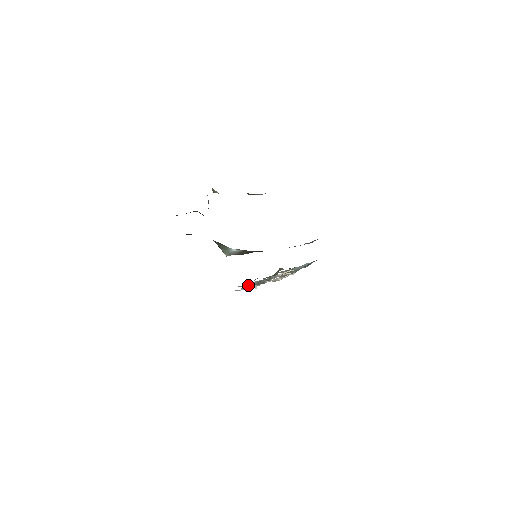
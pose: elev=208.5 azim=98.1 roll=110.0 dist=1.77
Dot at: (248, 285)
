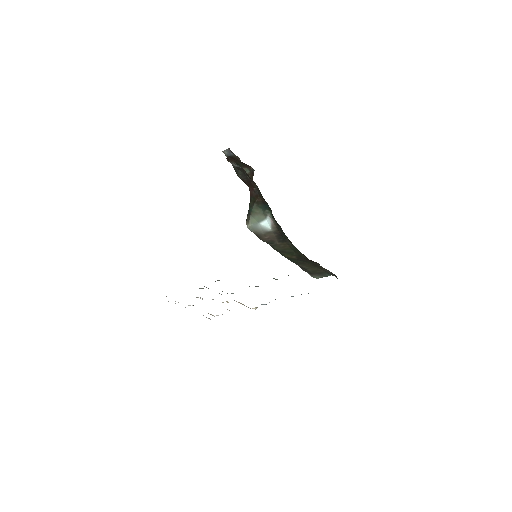
Dot at: occluded
